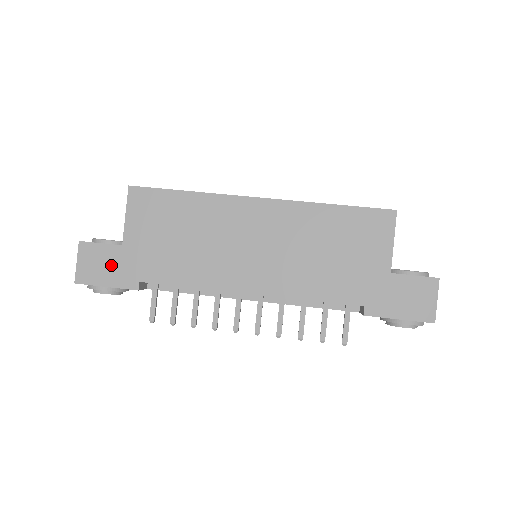
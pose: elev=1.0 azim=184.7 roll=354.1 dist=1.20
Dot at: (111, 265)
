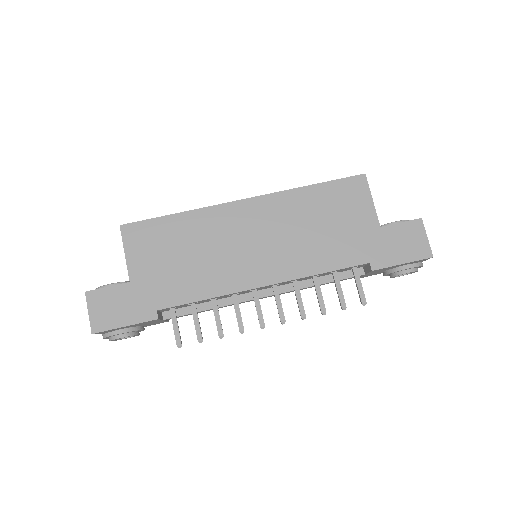
Dot at: (124, 304)
